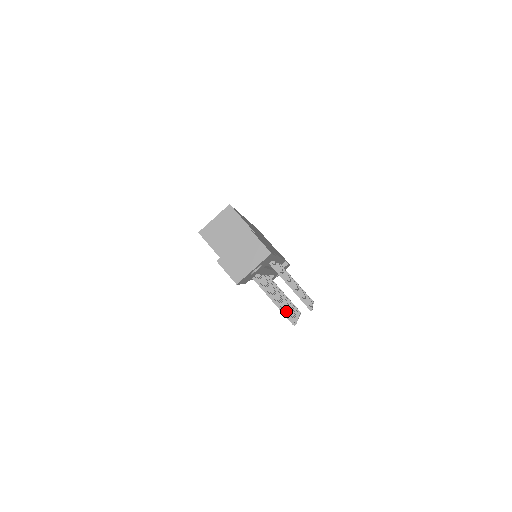
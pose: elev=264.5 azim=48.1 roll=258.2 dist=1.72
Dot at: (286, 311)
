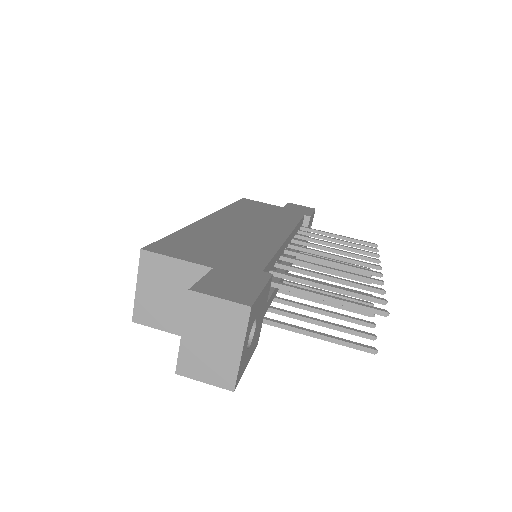
Dot at: (348, 330)
